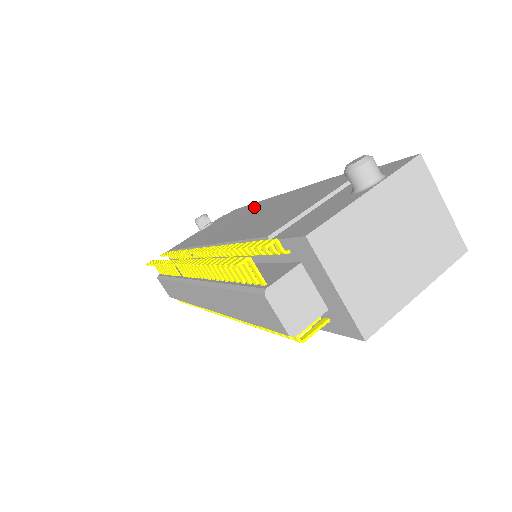
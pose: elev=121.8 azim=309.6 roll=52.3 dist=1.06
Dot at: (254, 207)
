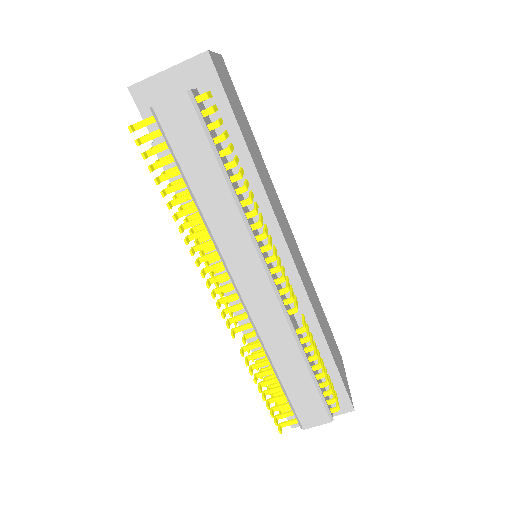
Dot at: occluded
